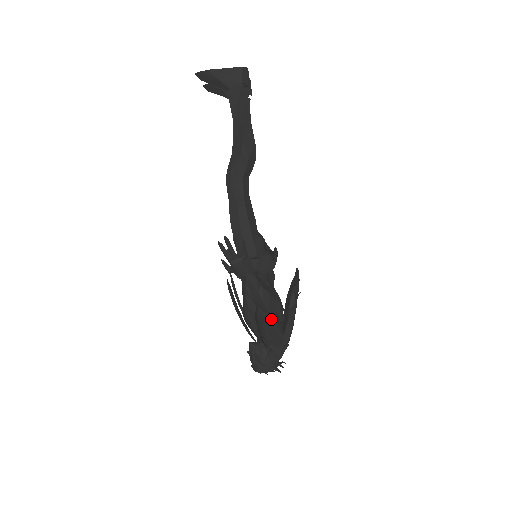
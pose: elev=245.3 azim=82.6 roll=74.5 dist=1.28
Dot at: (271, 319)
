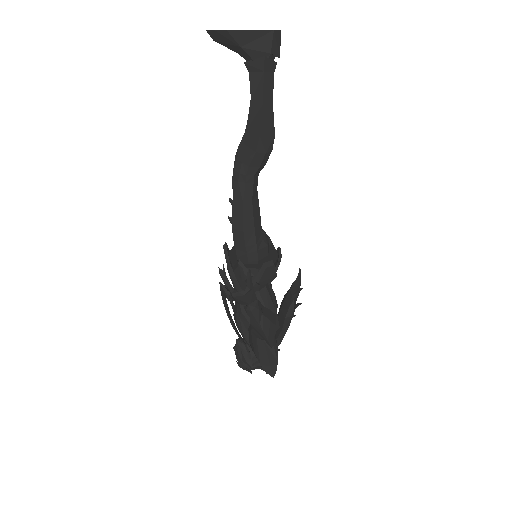
Dot at: occluded
